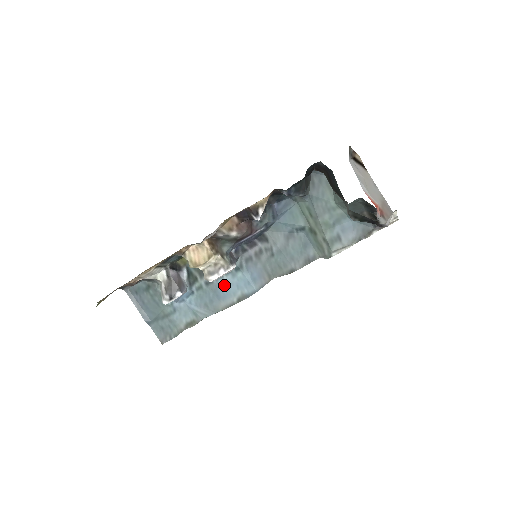
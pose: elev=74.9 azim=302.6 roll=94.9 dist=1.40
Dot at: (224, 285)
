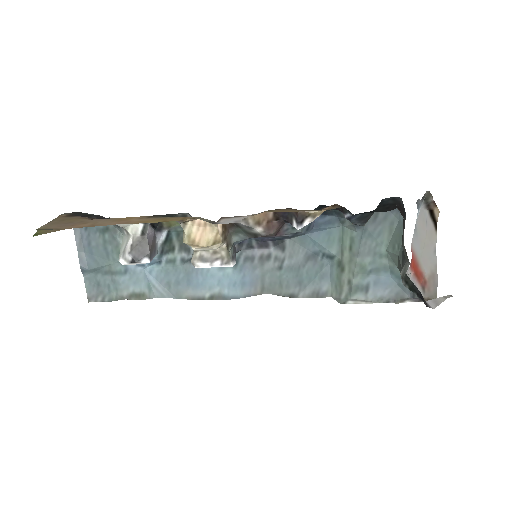
Dot at: (203, 272)
